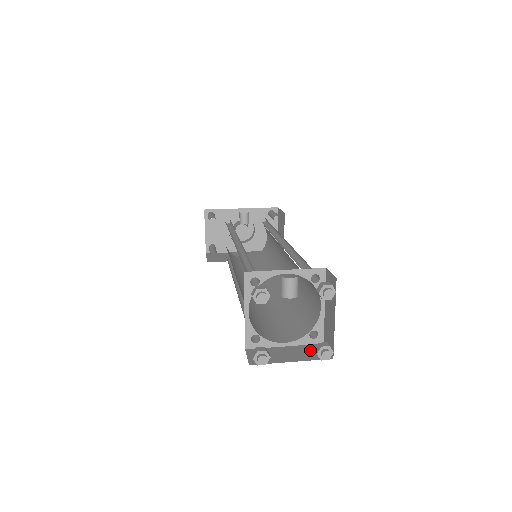
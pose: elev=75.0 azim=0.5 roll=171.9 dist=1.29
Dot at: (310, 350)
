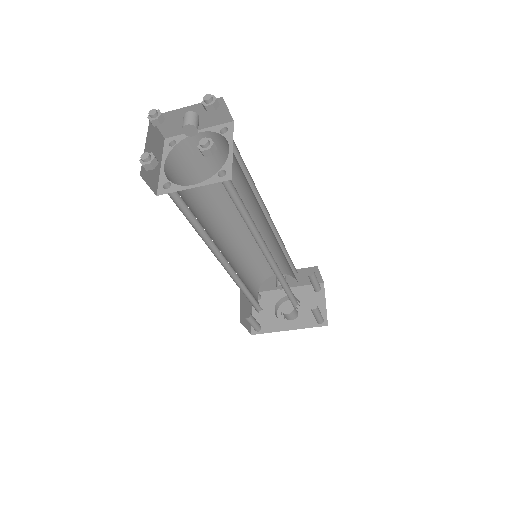
Dot at: occluded
